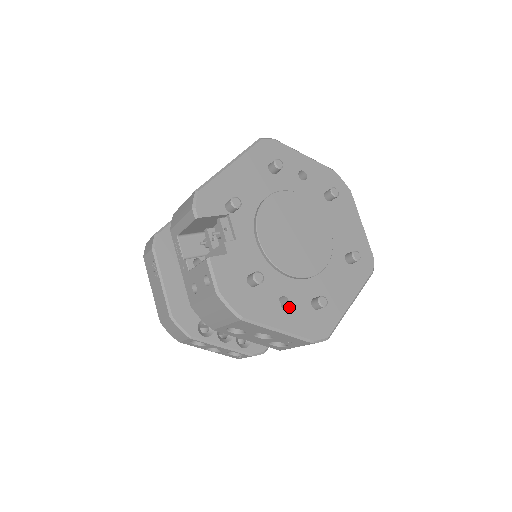
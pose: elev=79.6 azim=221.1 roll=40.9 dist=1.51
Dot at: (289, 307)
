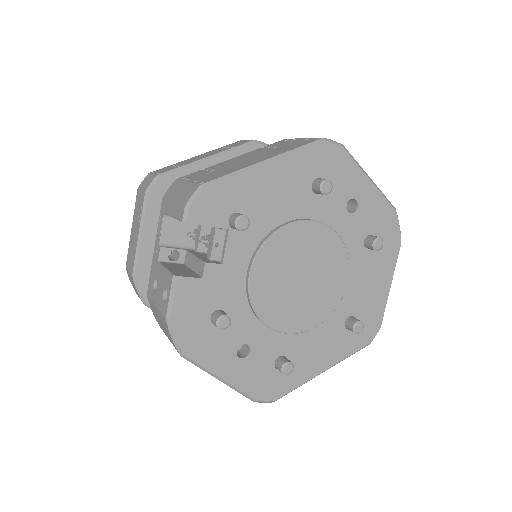
Dot at: (247, 358)
